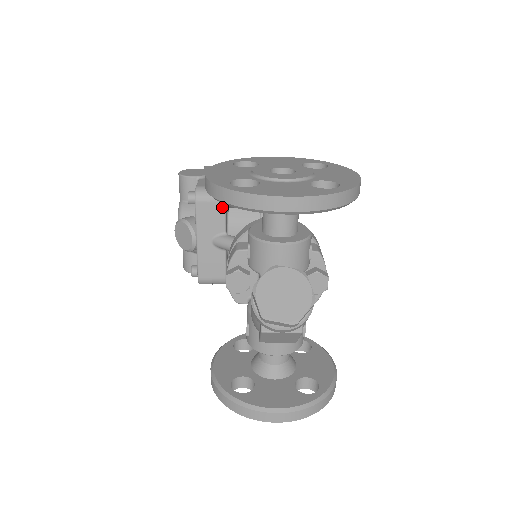
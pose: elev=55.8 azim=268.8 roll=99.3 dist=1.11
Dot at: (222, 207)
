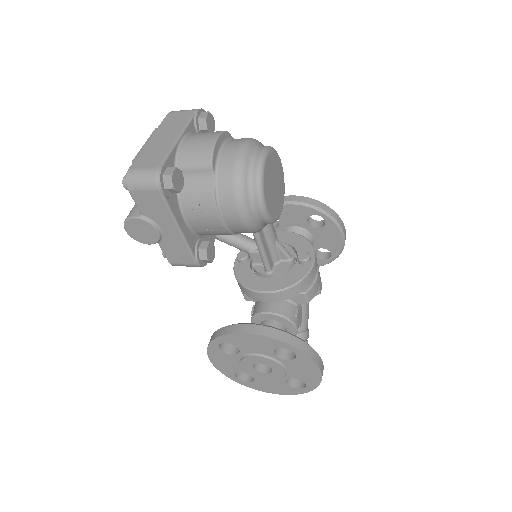
Dot at: occluded
